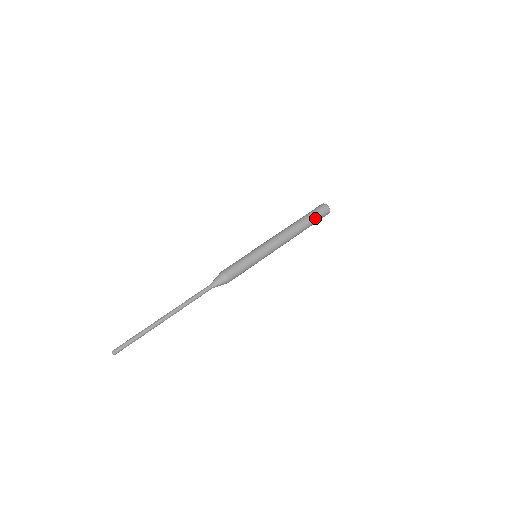
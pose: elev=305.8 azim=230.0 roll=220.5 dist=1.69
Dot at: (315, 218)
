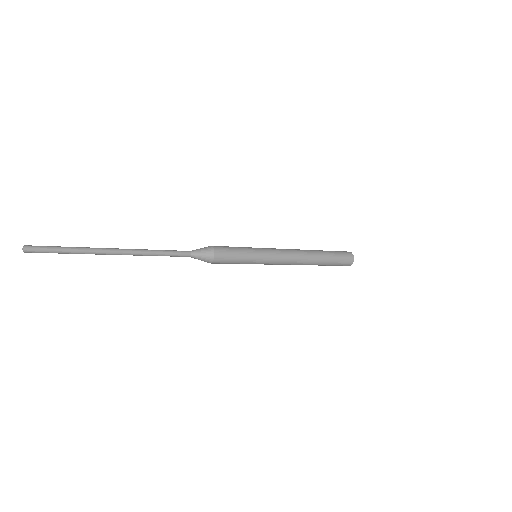
Dot at: (331, 251)
